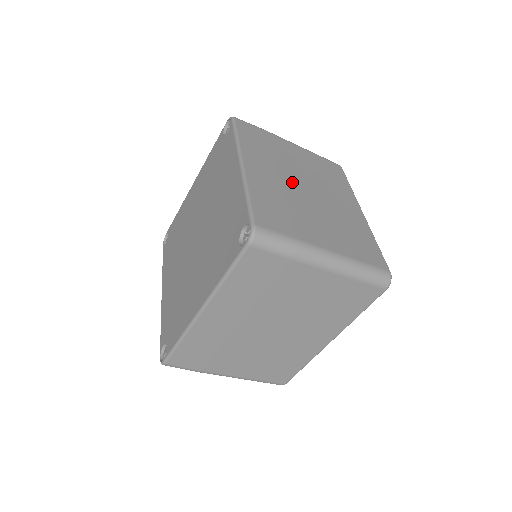
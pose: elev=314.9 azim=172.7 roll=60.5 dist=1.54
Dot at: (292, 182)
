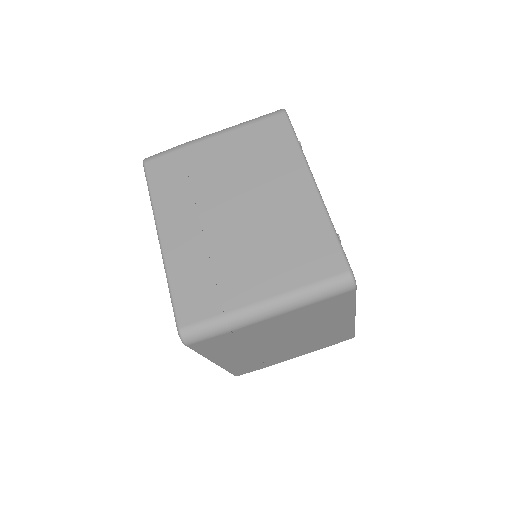
Dot at: (216, 217)
